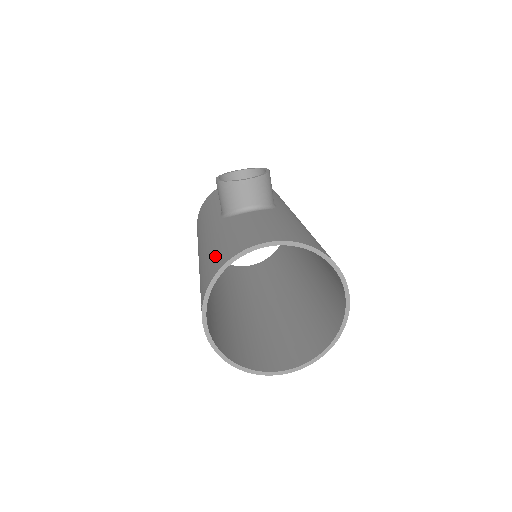
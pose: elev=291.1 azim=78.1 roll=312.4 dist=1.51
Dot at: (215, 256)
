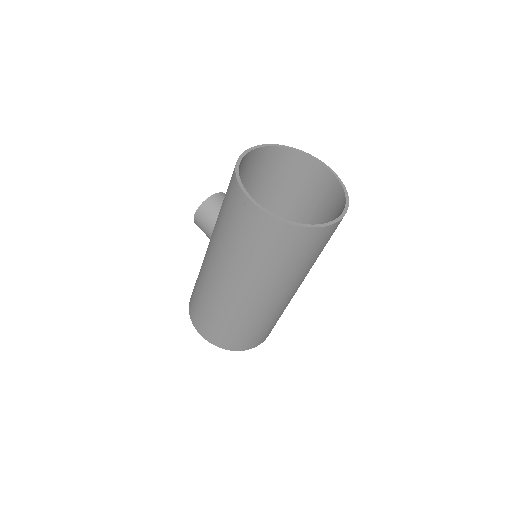
Dot at: (227, 189)
